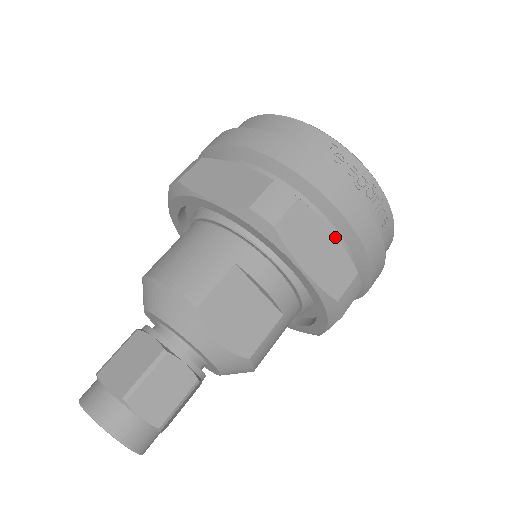
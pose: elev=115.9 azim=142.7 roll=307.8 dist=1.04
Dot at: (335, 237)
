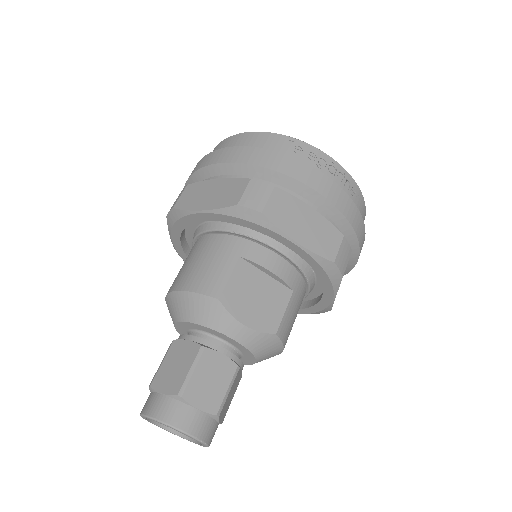
Dot at: (315, 211)
